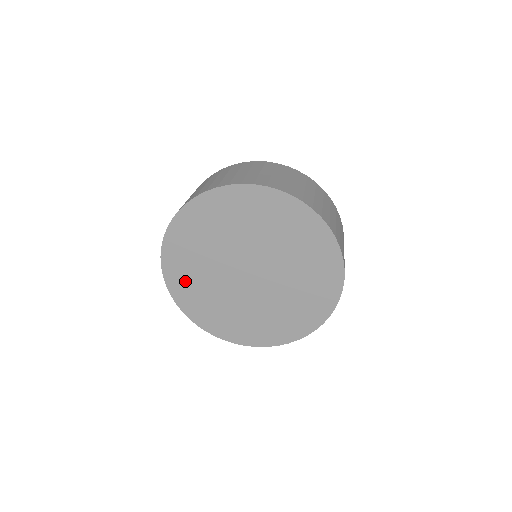
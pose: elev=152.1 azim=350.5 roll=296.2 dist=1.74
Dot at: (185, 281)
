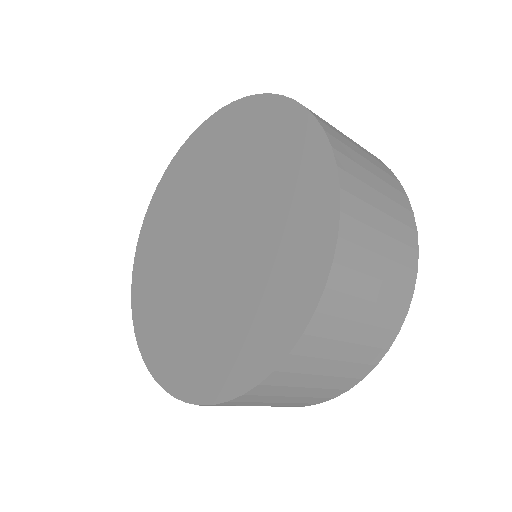
Dot at: (162, 339)
